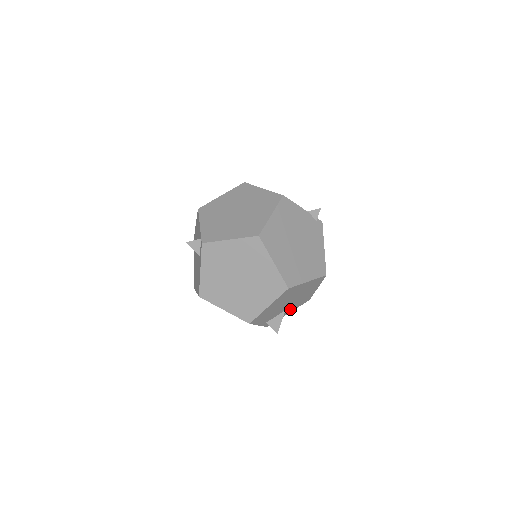
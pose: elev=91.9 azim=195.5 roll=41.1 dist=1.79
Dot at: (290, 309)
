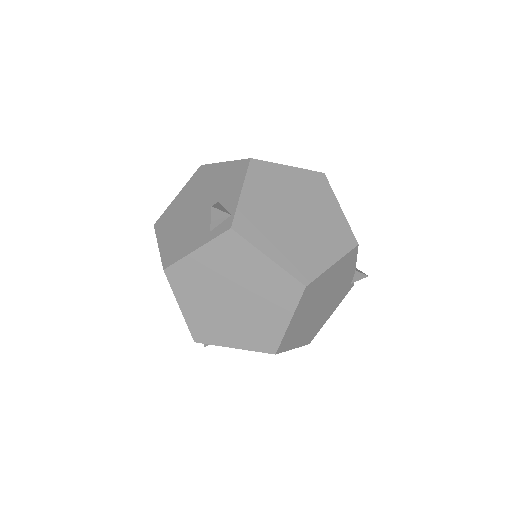
Dot at: occluded
